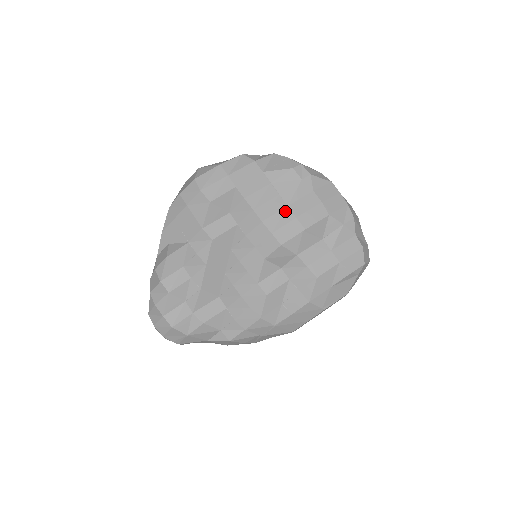
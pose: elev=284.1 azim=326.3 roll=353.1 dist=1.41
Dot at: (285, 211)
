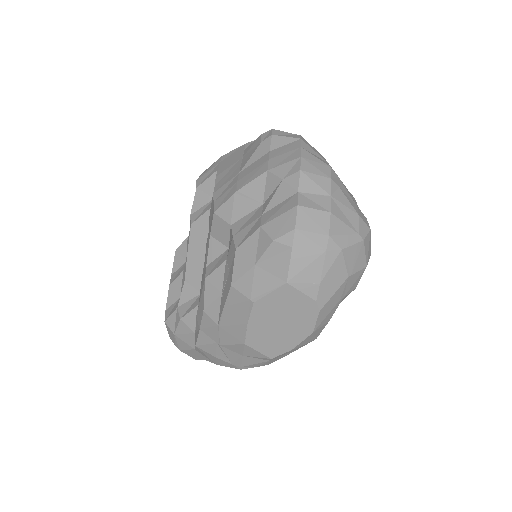
Dot at: (234, 178)
